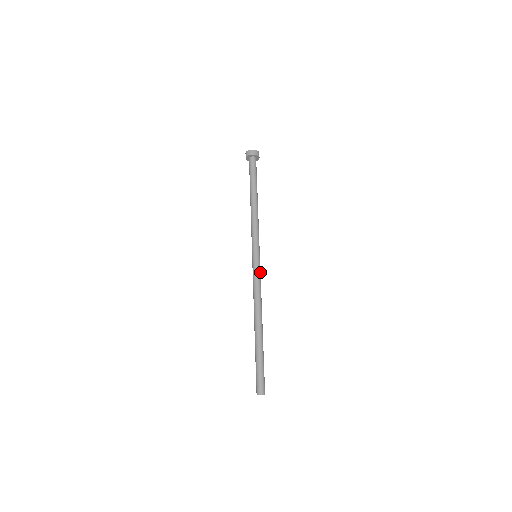
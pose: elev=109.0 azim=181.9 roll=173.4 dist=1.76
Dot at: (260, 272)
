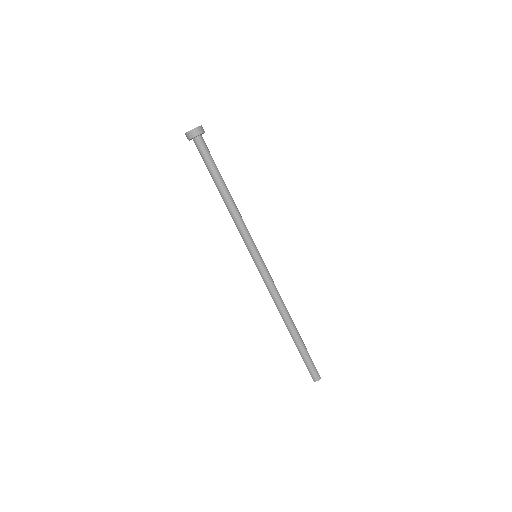
Dot at: (267, 272)
